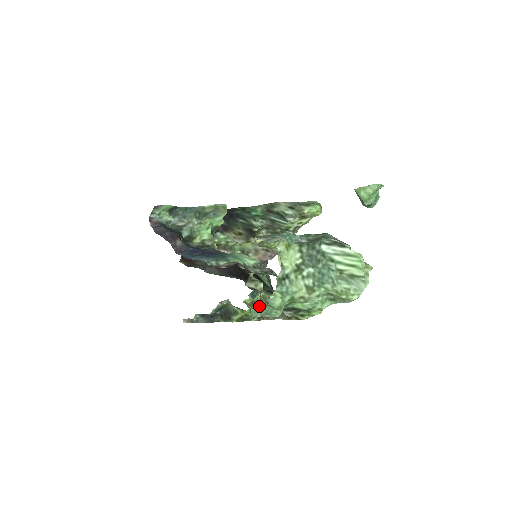
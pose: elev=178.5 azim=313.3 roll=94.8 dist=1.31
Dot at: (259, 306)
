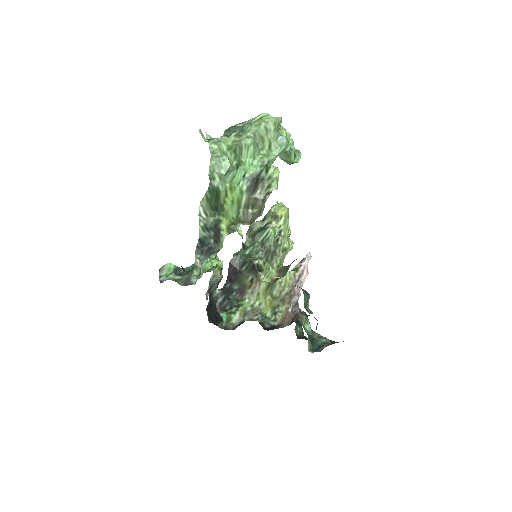
Dot at: (243, 221)
